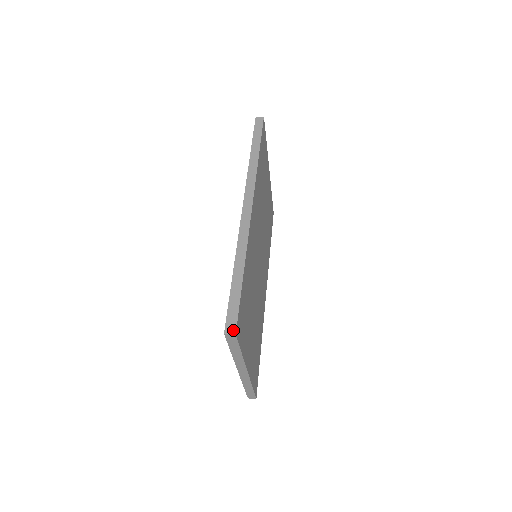
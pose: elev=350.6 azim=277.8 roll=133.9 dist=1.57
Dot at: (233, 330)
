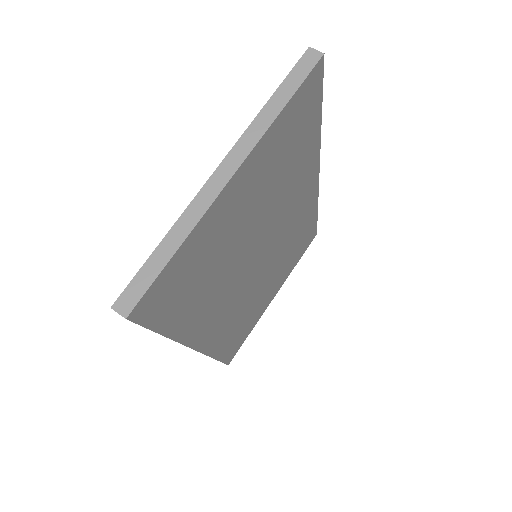
Dot at: occluded
